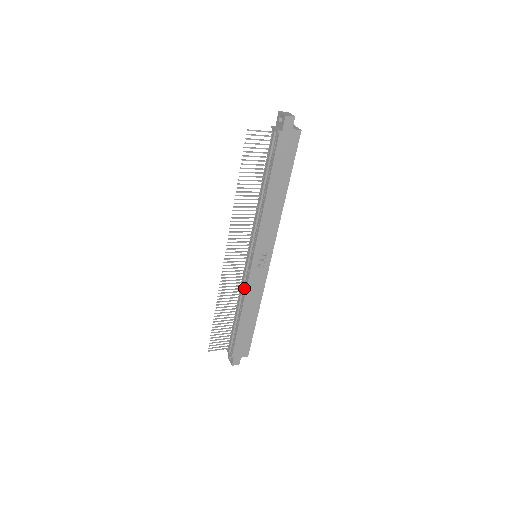
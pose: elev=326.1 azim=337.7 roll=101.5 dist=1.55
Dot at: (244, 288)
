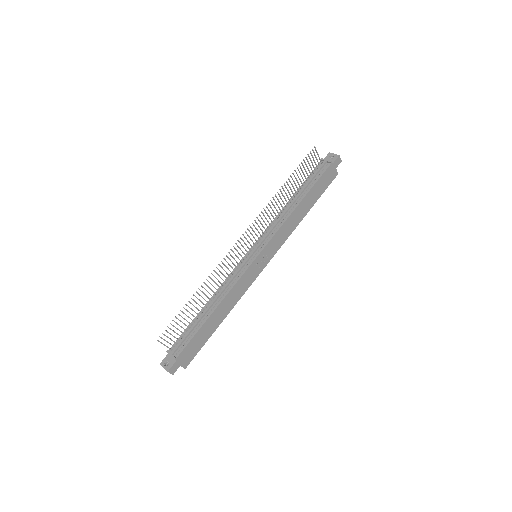
Dot at: (233, 281)
